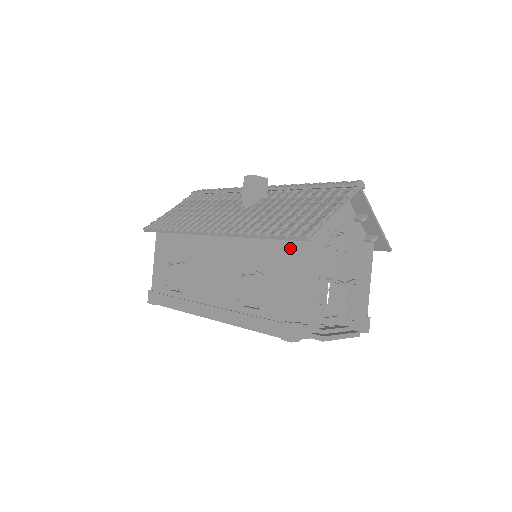
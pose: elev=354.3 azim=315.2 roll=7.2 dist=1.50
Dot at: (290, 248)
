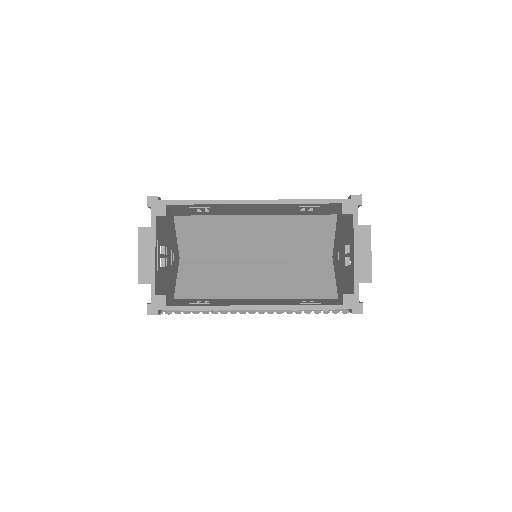
Dot at: occluded
